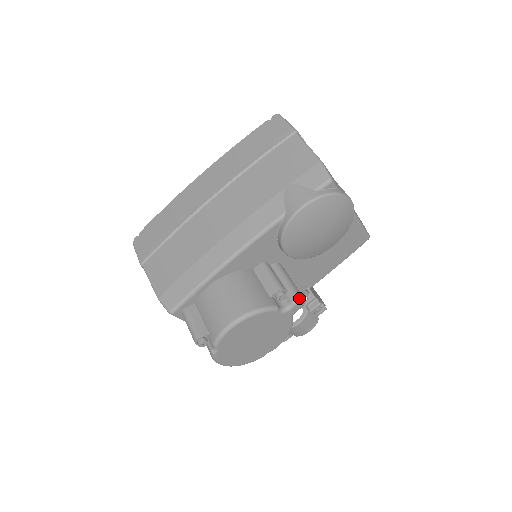
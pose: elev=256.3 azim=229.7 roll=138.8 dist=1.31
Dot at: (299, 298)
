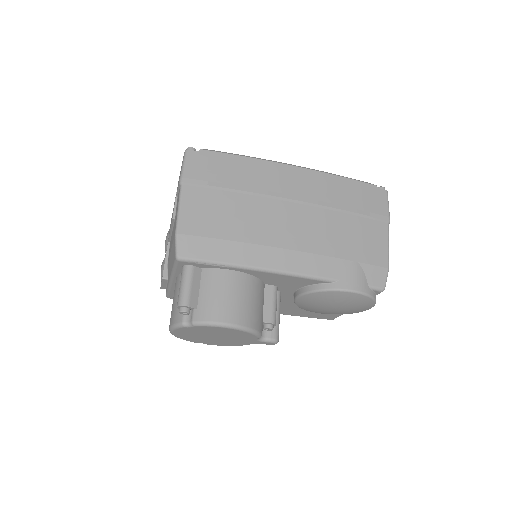
Dot at: (278, 340)
